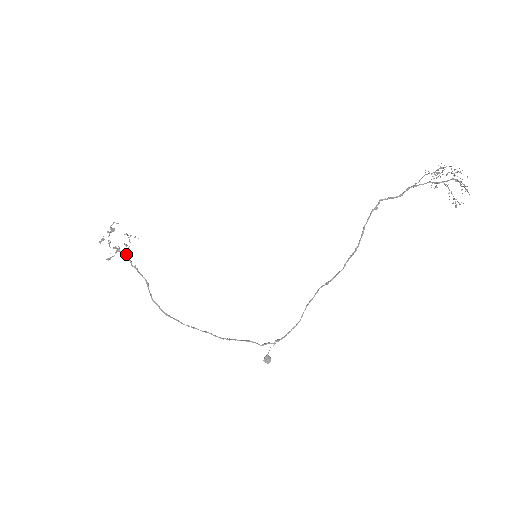
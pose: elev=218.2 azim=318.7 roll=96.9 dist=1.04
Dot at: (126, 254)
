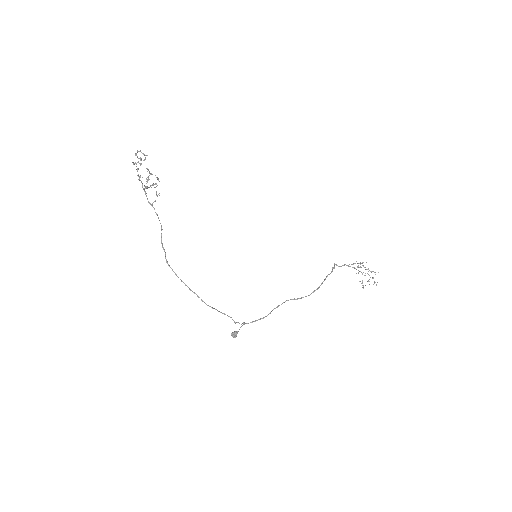
Dot at: occluded
